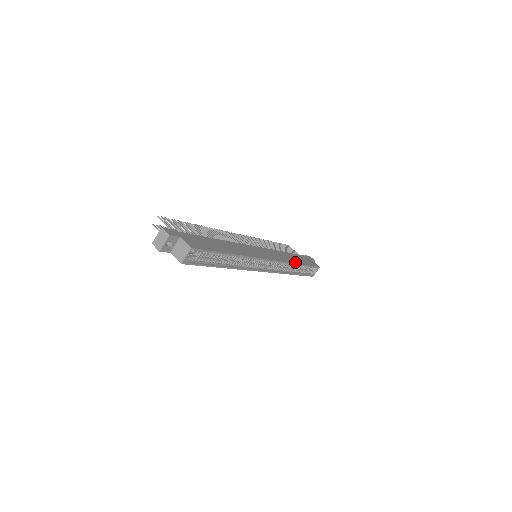
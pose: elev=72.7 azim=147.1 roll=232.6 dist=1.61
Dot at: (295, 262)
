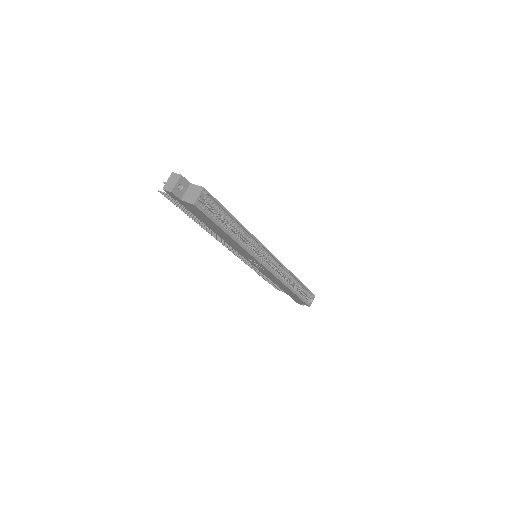
Dot at: (293, 275)
